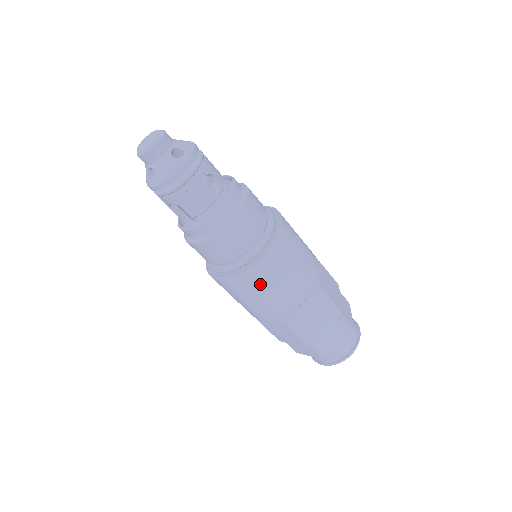
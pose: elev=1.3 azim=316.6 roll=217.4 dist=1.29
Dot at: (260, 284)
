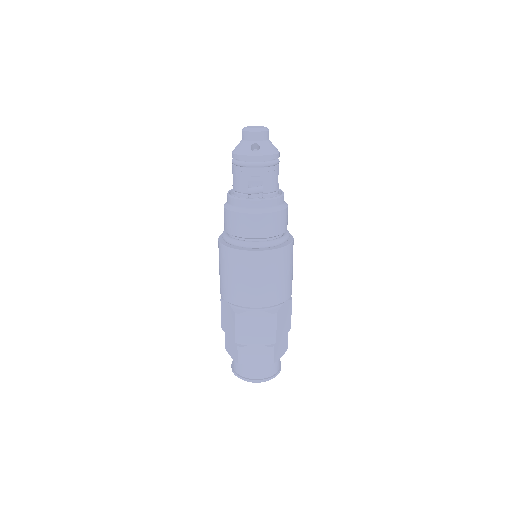
Dot at: (281, 265)
